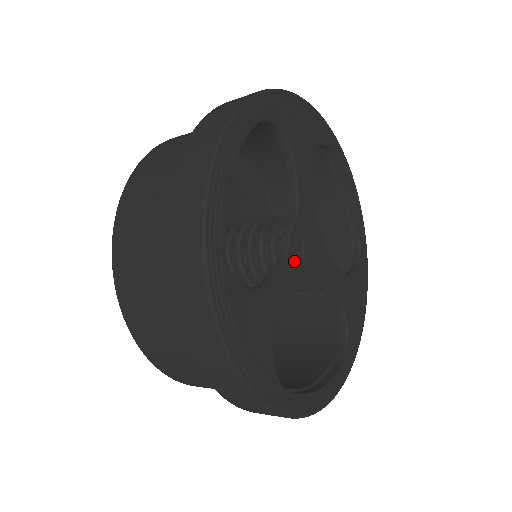
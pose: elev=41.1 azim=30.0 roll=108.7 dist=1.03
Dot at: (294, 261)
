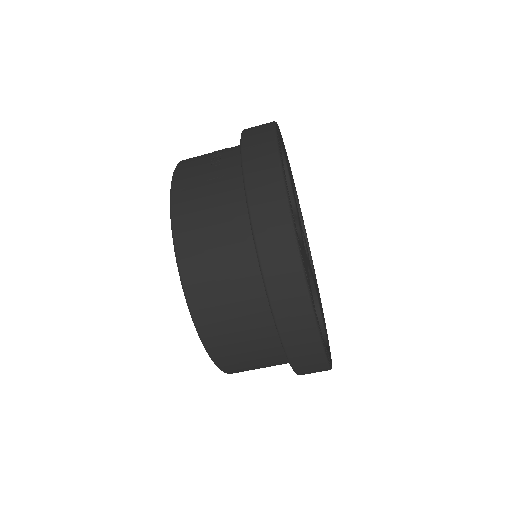
Dot at: (303, 244)
